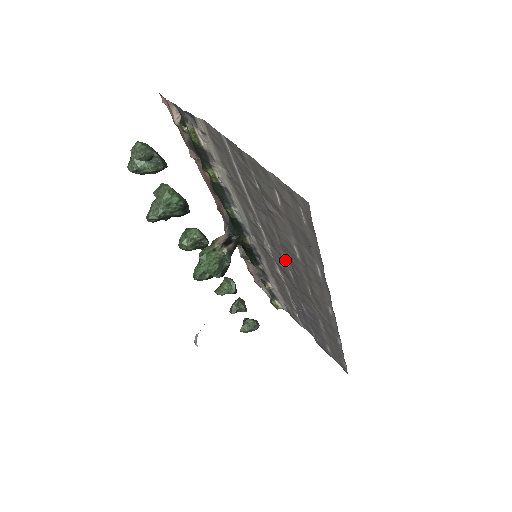
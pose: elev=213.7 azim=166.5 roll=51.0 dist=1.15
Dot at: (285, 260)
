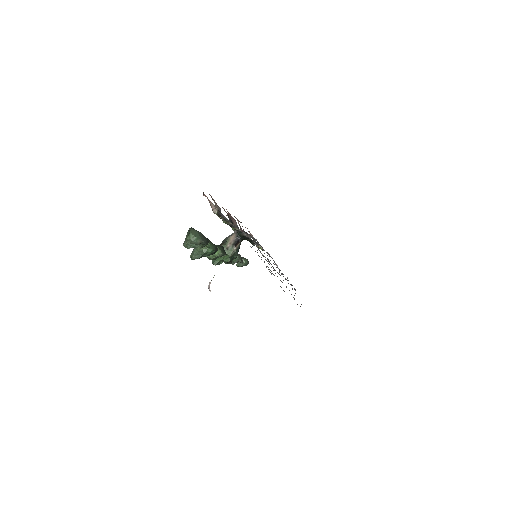
Dot at: occluded
